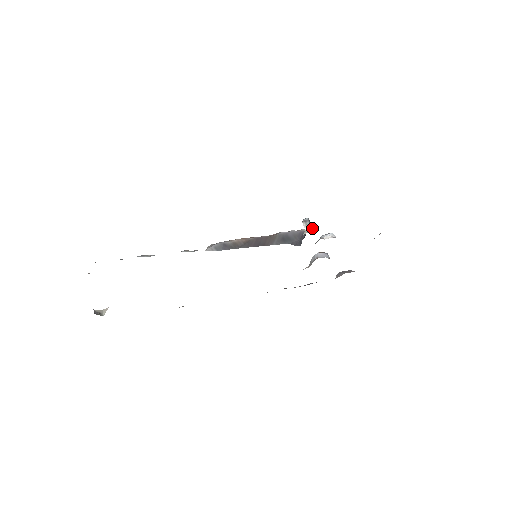
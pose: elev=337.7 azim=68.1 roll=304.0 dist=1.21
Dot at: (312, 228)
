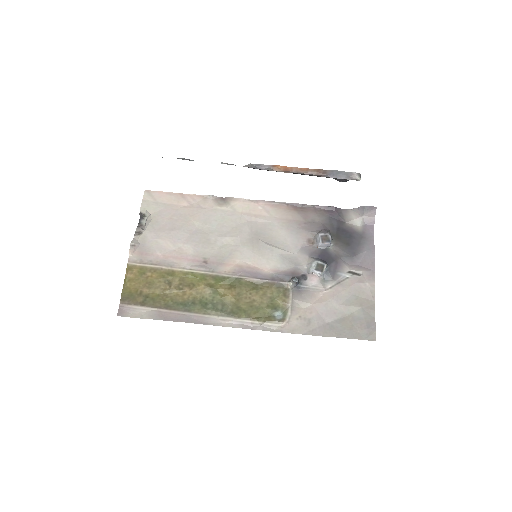
Dot at: (295, 286)
